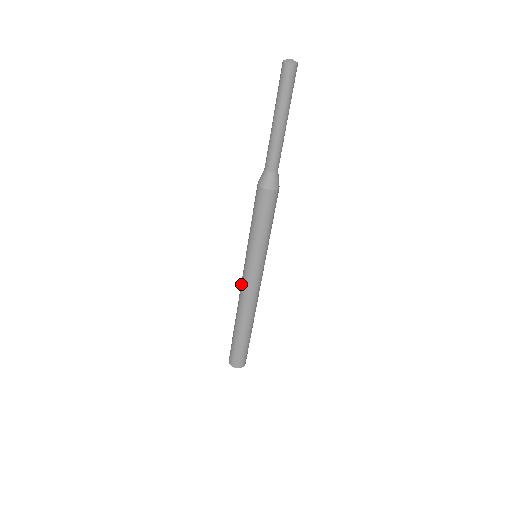
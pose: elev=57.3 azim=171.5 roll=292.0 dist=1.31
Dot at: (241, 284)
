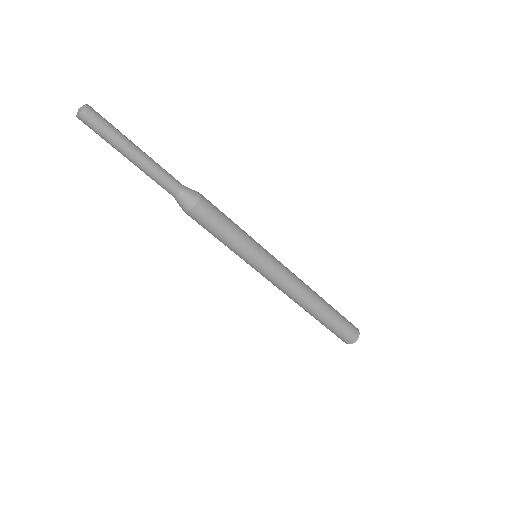
Dot at: (277, 287)
